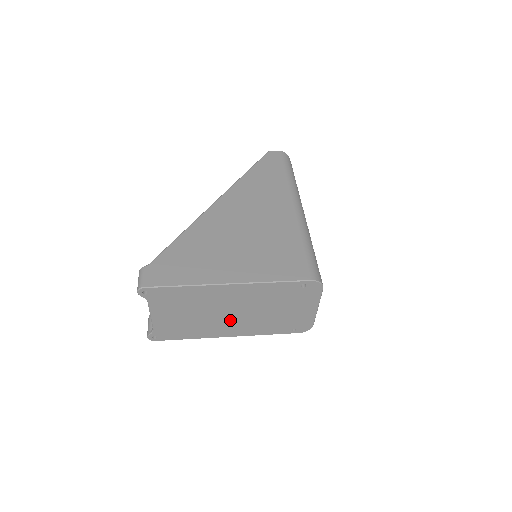
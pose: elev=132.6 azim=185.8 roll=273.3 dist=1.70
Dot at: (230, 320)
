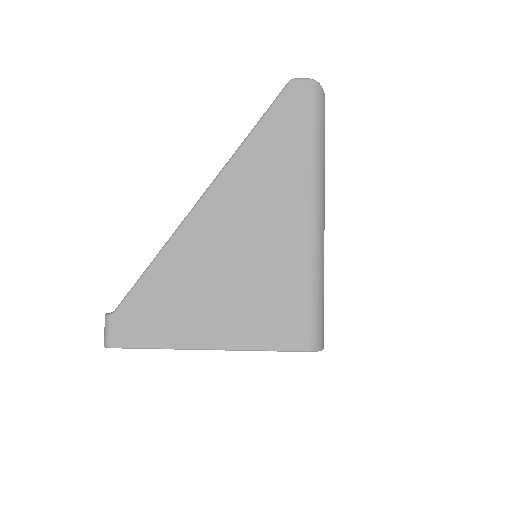
Dot at: occluded
